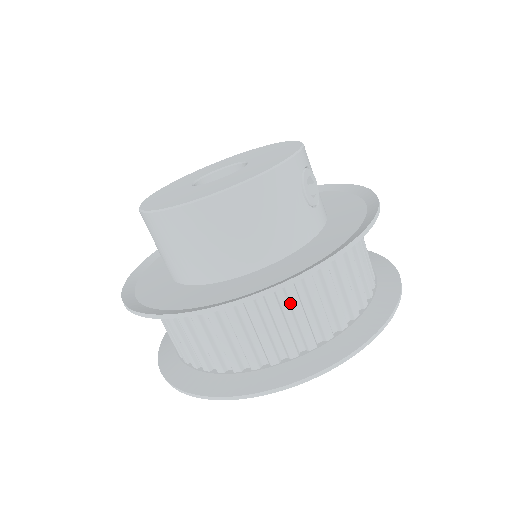
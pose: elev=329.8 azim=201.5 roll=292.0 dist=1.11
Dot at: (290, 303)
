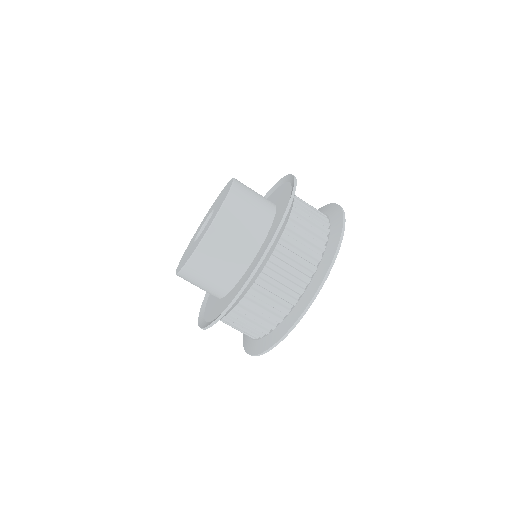
Dot at: (302, 208)
